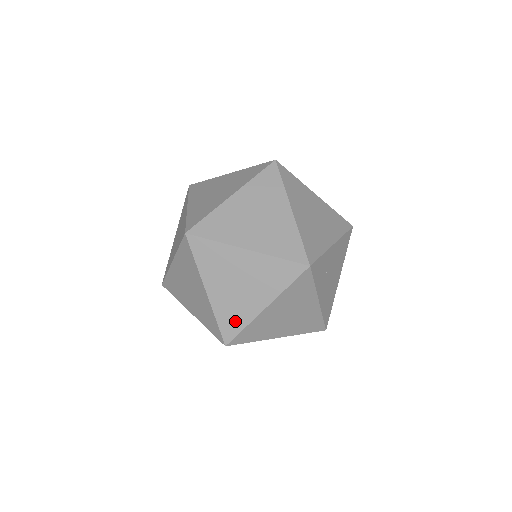
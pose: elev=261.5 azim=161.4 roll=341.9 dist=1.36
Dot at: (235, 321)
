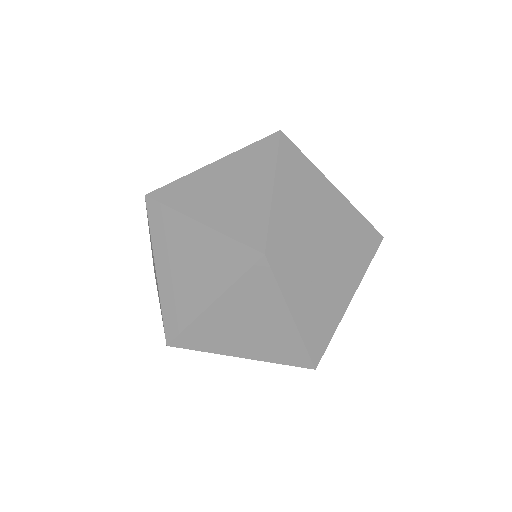
Dot at: (179, 315)
